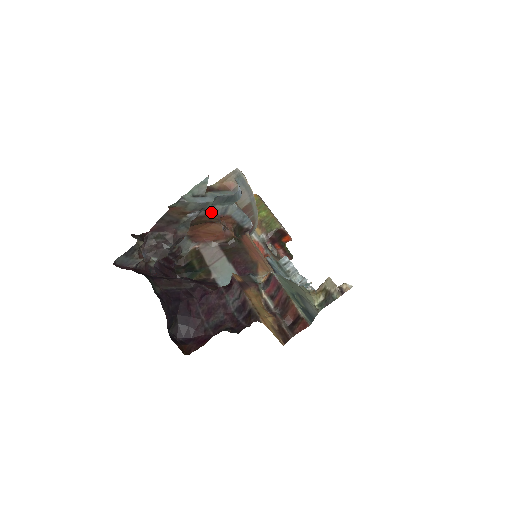
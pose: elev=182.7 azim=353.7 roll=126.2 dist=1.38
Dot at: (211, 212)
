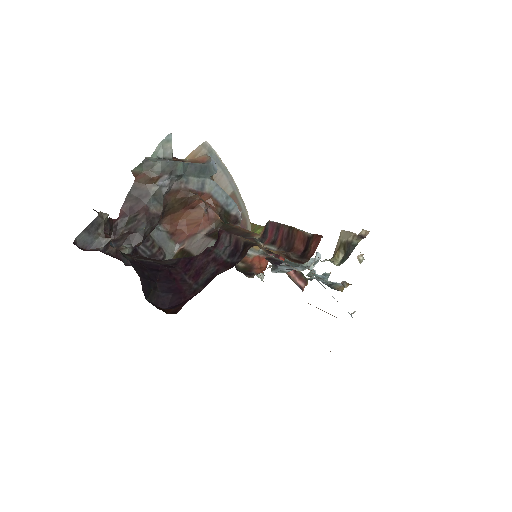
Dot at: (185, 186)
